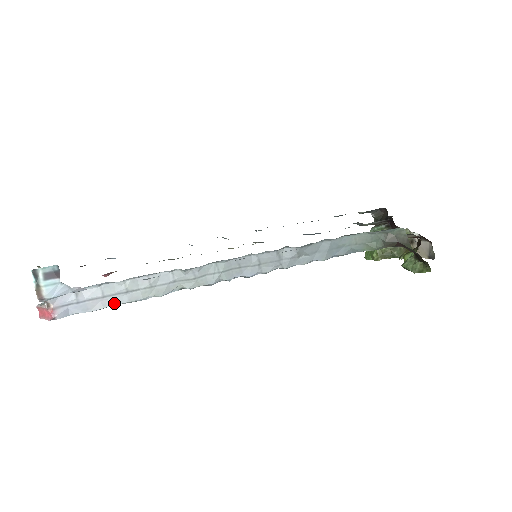
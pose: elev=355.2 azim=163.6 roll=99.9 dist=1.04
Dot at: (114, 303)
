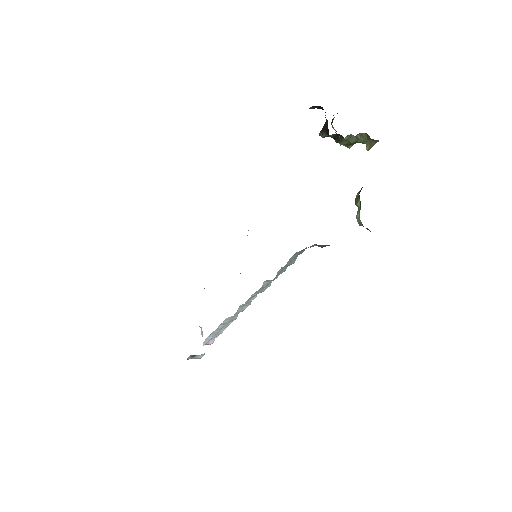
Dot at: occluded
